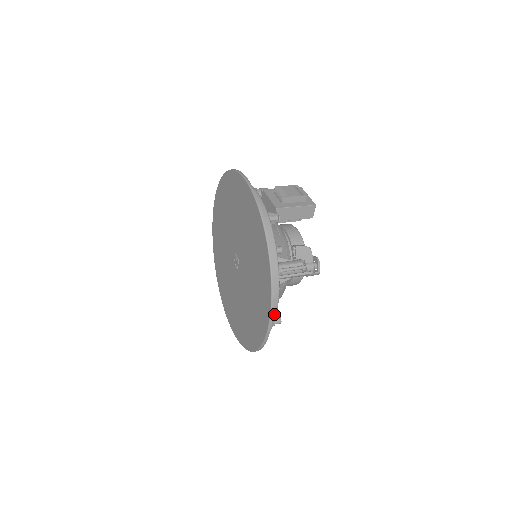
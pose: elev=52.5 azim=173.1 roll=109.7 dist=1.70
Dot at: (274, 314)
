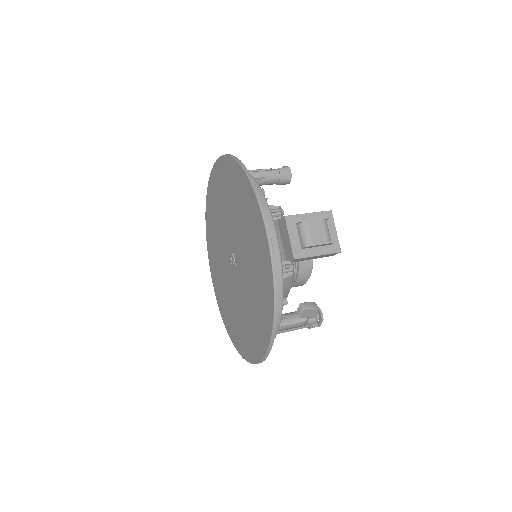
Dot at: occluded
